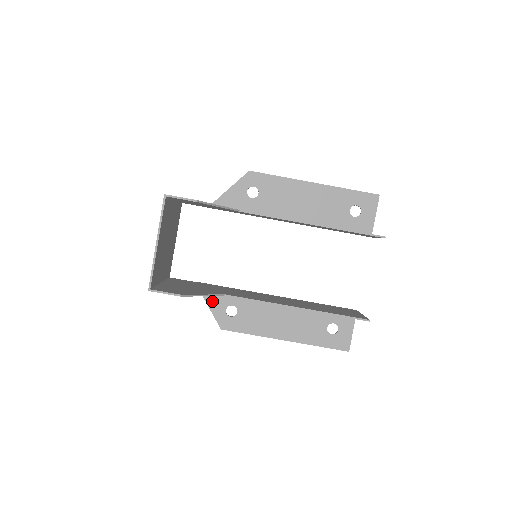
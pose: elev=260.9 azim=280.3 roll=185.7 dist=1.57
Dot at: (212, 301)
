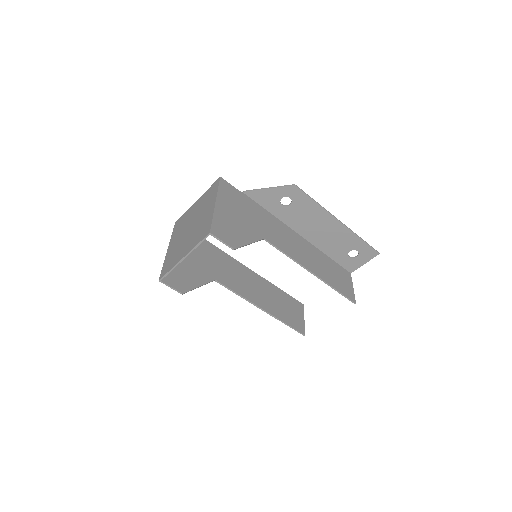
Dot at: occluded
